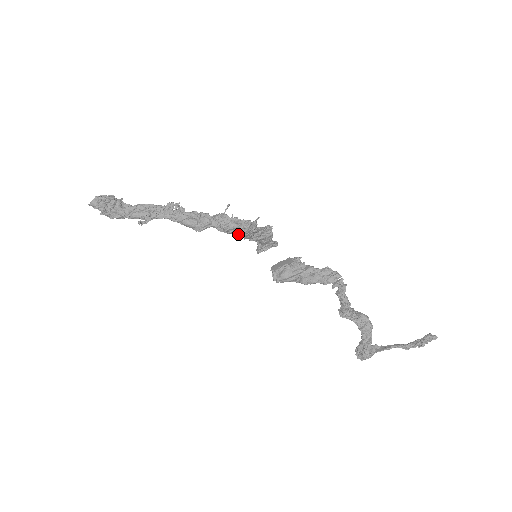
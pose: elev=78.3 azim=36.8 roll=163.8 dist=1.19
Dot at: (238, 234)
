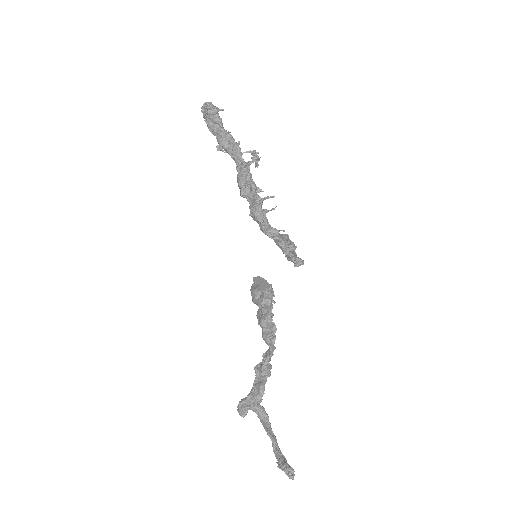
Dot at: occluded
